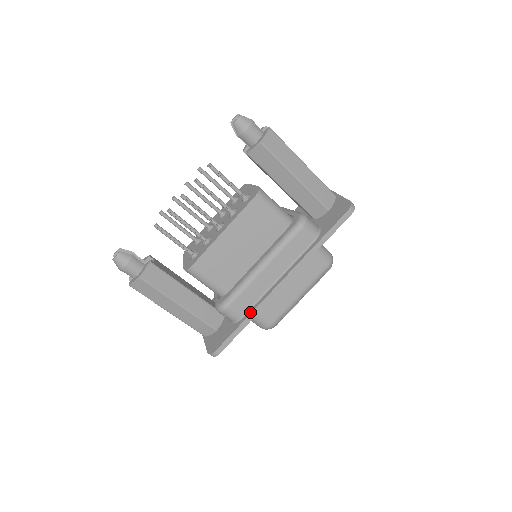
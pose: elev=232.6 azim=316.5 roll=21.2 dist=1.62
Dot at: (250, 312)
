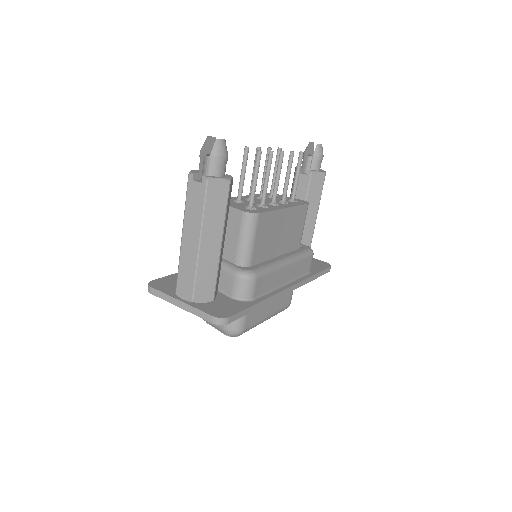
Dot at: (264, 297)
